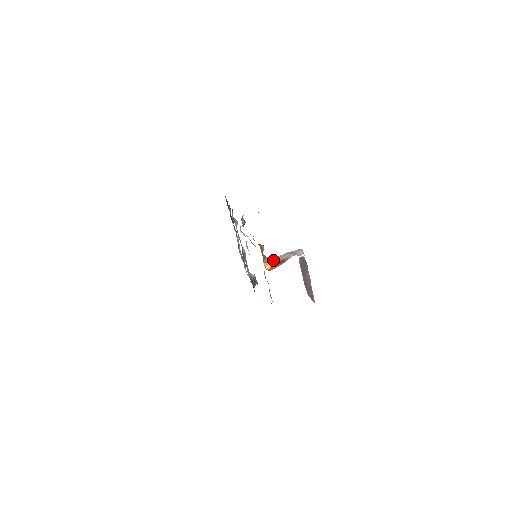
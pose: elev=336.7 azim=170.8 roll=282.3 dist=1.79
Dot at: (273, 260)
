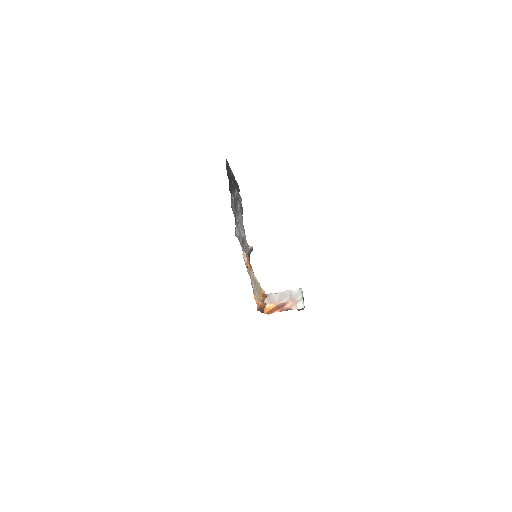
Dot at: (273, 302)
